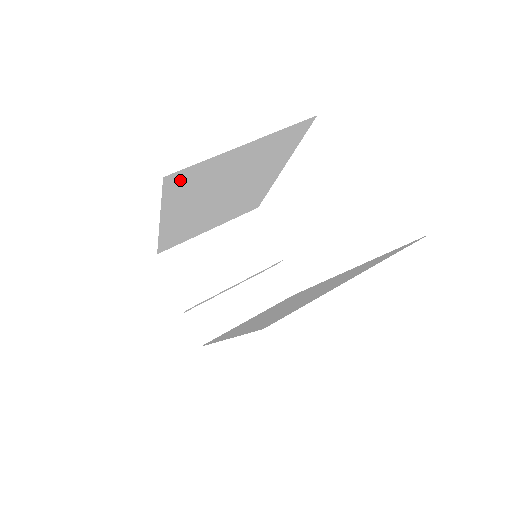
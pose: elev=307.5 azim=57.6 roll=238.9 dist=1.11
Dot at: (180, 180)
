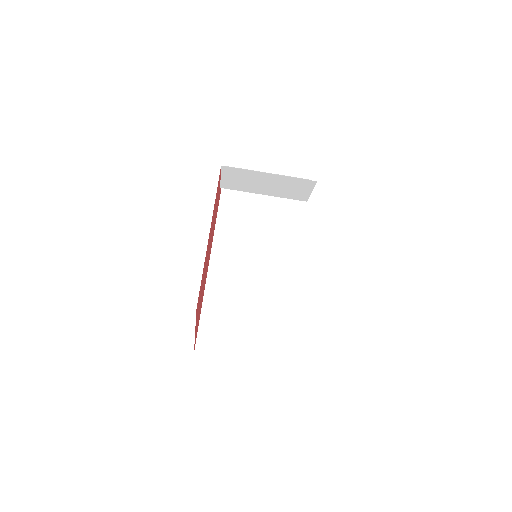
Dot at: occluded
